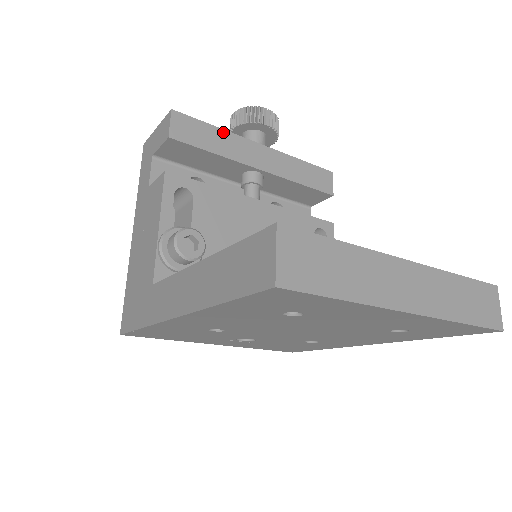
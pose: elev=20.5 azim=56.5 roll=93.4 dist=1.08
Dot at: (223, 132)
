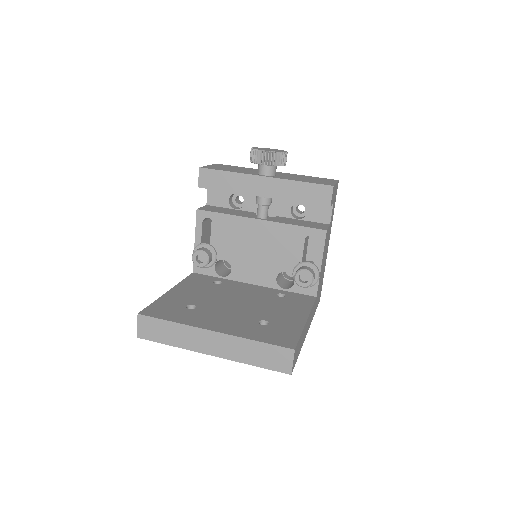
Dot at: (234, 174)
